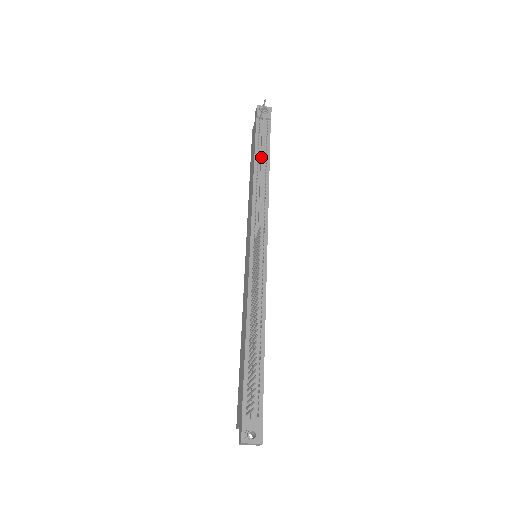
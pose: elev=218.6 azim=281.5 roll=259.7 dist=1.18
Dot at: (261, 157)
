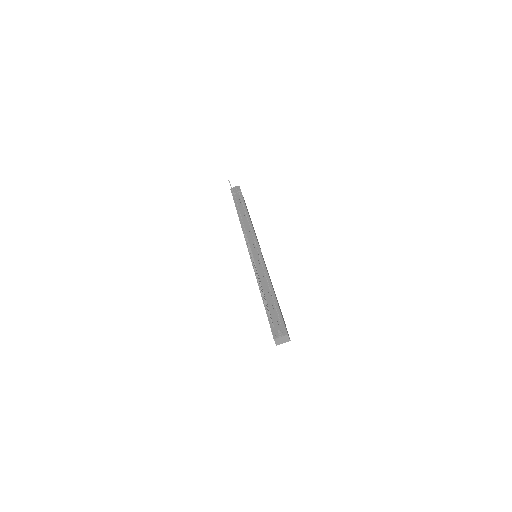
Dot at: (240, 209)
